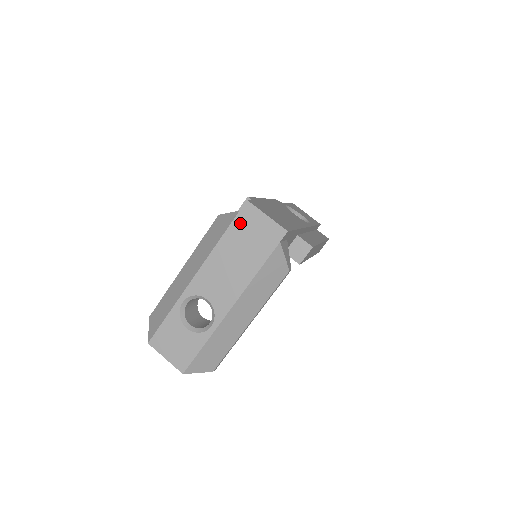
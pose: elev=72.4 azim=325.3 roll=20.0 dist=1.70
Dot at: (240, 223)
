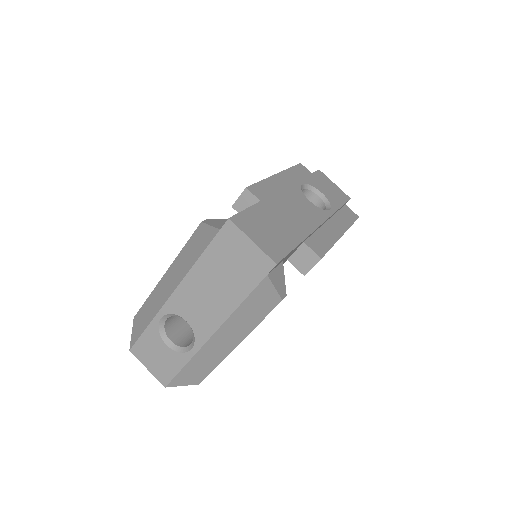
Dot at: (220, 244)
